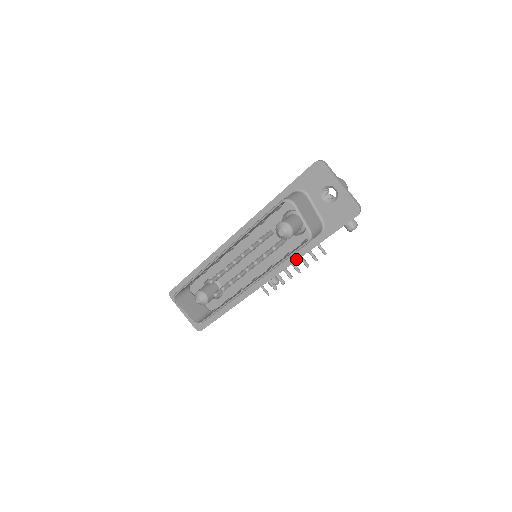
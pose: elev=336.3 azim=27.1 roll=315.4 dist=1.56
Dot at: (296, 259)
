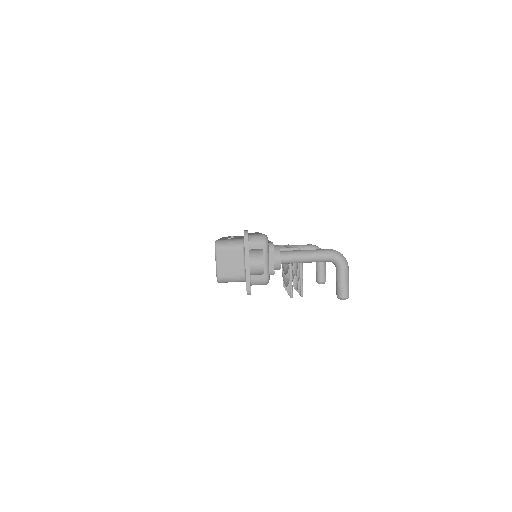
Dot at: occluded
